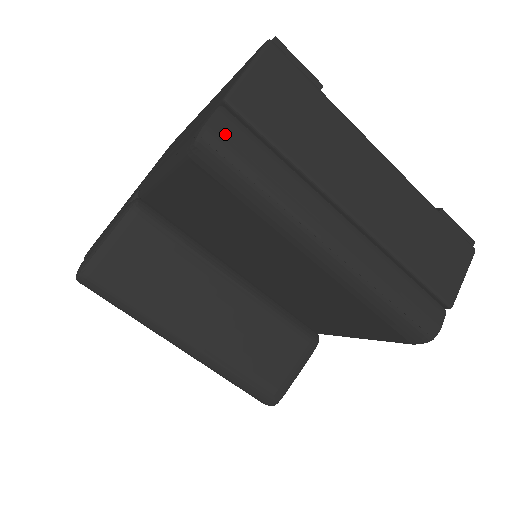
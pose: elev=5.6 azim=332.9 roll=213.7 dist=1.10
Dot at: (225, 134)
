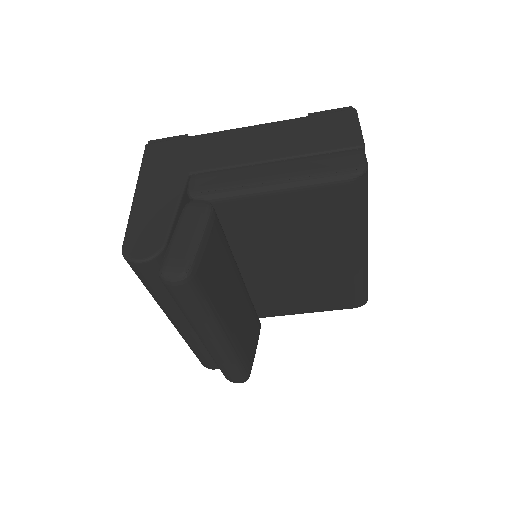
Dot at: occluded
